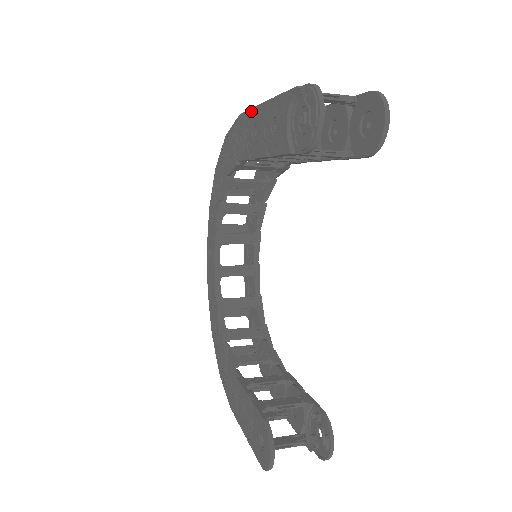
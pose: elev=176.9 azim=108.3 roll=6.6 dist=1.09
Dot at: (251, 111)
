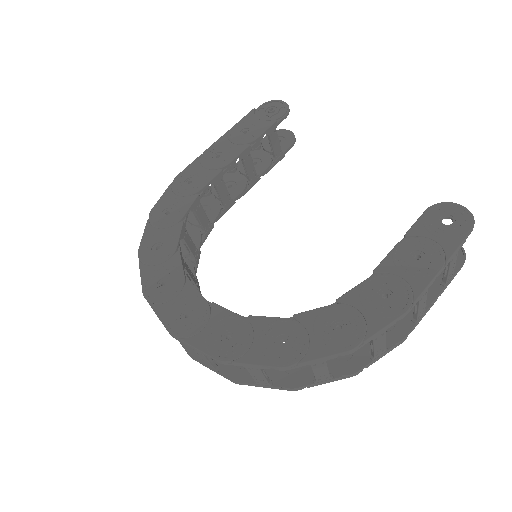
Dot at: (200, 157)
